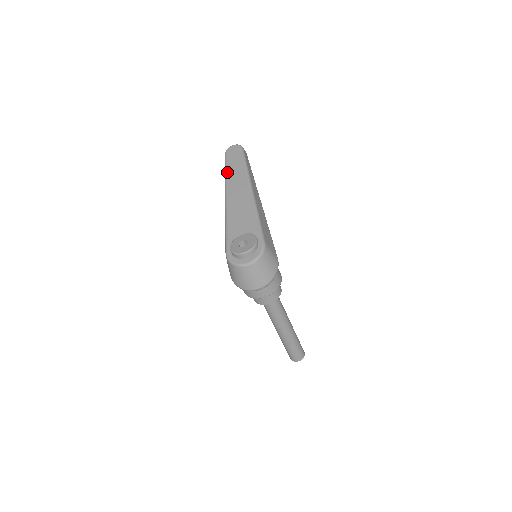
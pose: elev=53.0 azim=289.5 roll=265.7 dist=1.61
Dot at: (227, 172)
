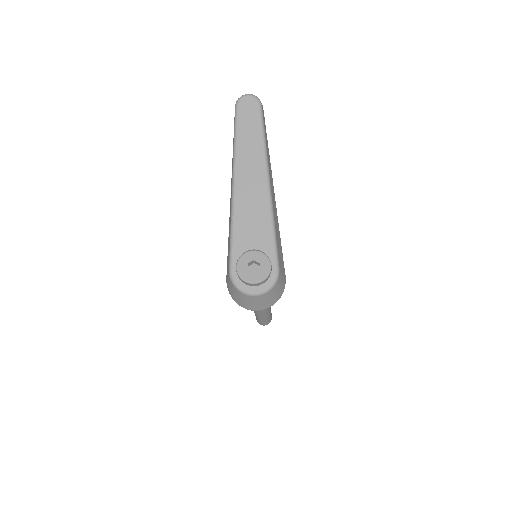
Dot at: (238, 142)
